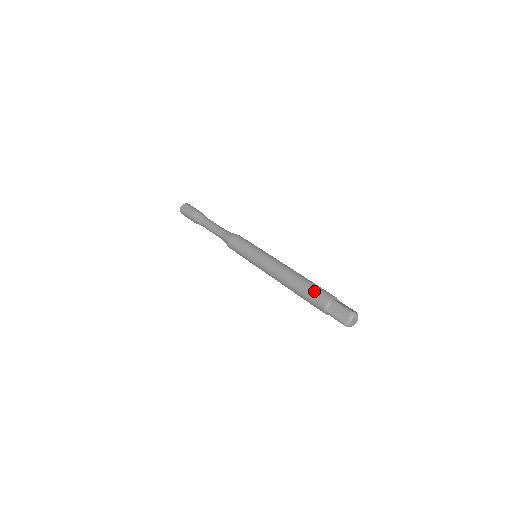
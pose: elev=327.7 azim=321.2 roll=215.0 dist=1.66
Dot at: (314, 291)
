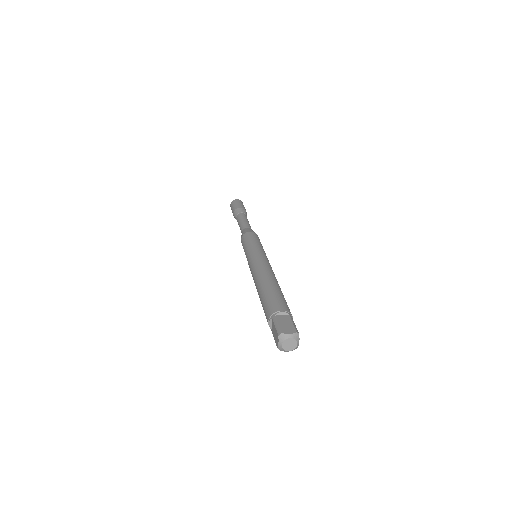
Dot at: (265, 303)
